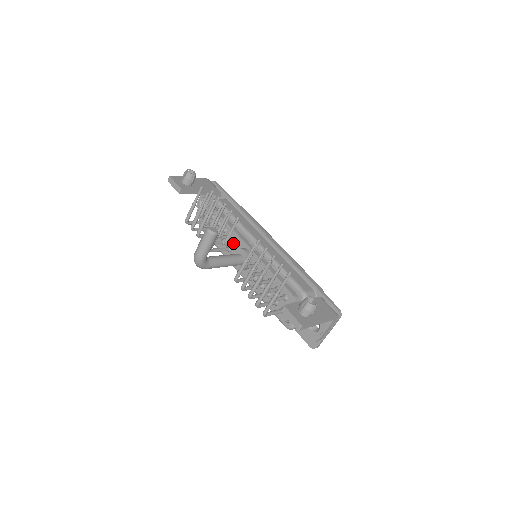
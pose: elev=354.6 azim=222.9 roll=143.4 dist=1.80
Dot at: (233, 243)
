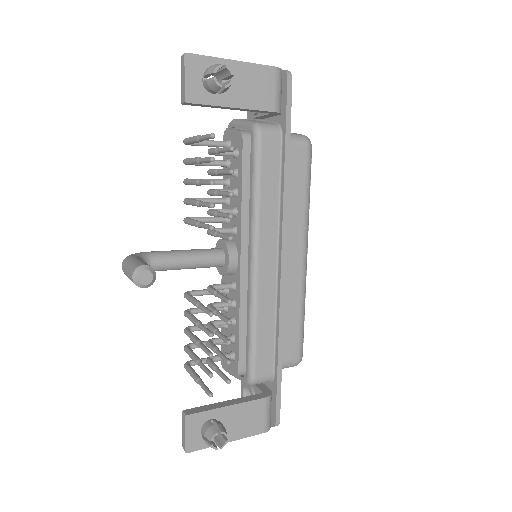
Dot at: (226, 232)
